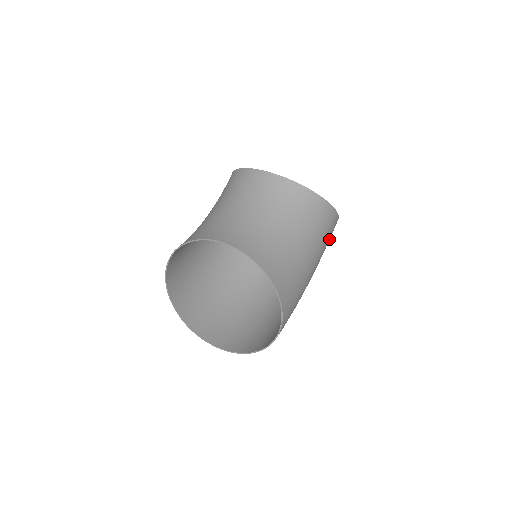
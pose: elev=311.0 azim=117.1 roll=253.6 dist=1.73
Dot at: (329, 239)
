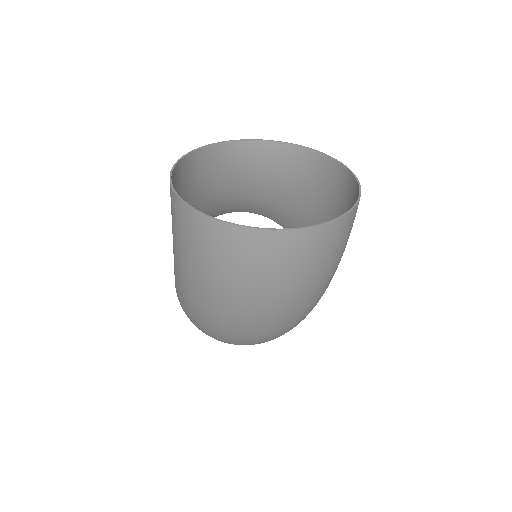
Dot at: occluded
